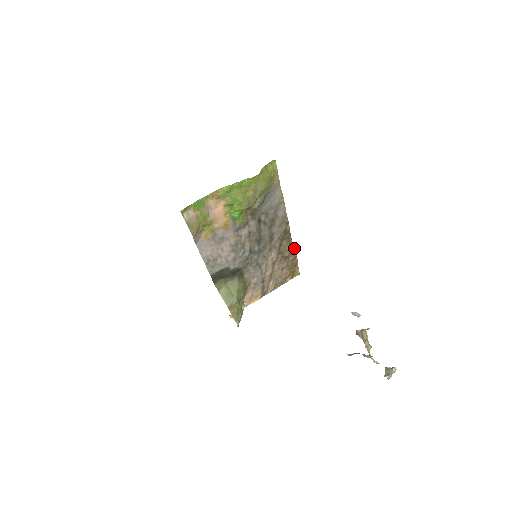
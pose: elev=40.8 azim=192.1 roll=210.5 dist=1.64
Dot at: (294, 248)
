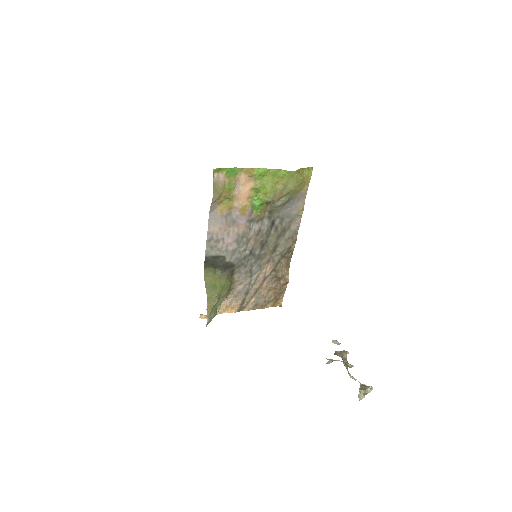
Dot at: occluded
